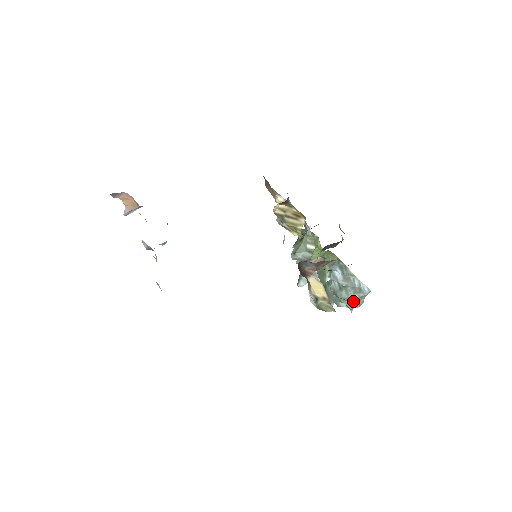
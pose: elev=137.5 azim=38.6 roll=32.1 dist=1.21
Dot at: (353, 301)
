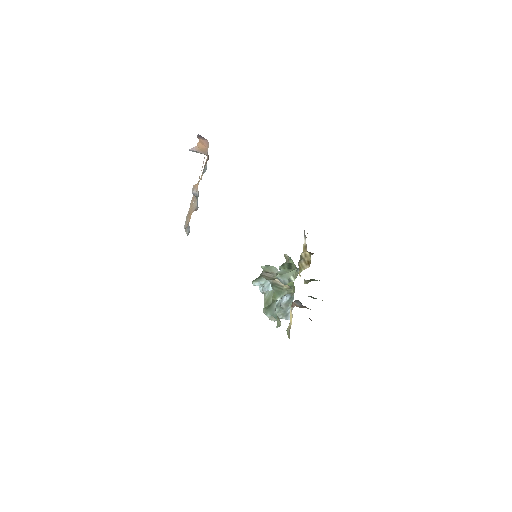
Dot at: occluded
